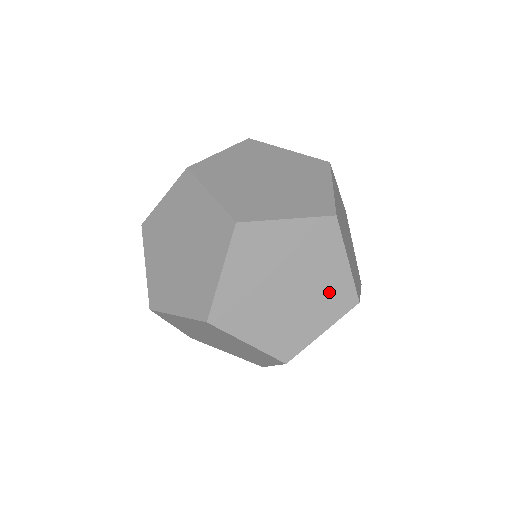
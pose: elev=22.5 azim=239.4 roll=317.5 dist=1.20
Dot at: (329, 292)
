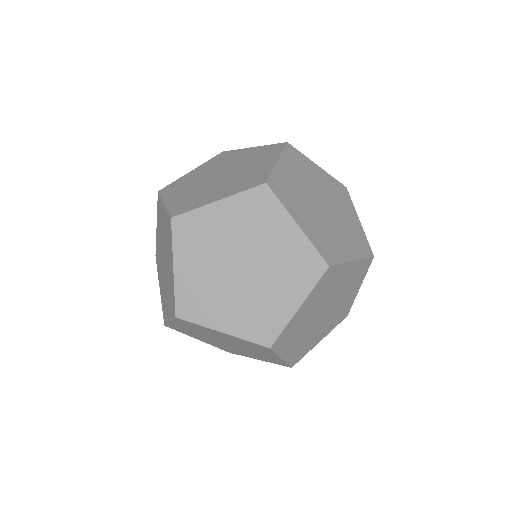
Dot at: (289, 262)
